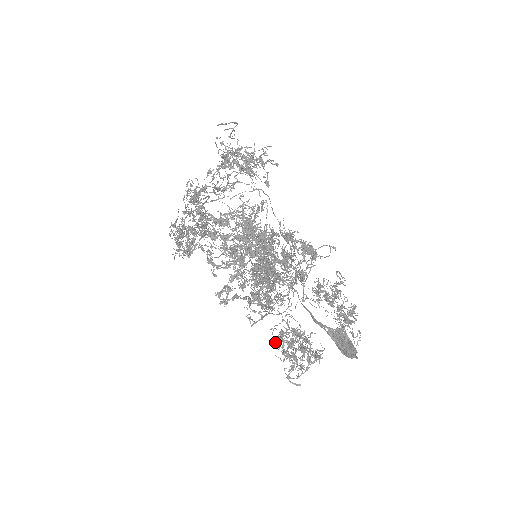
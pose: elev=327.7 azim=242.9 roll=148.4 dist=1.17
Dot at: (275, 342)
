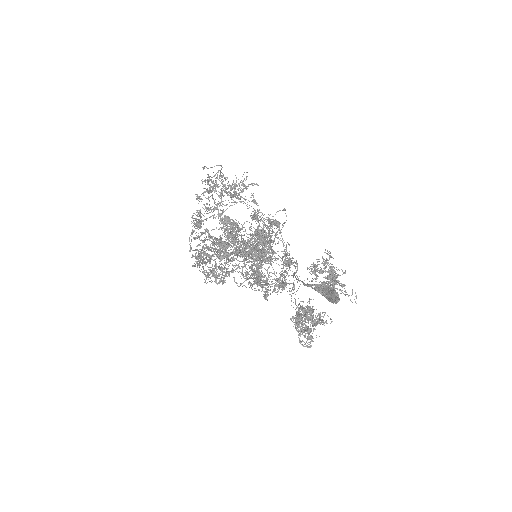
Dot at: occluded
